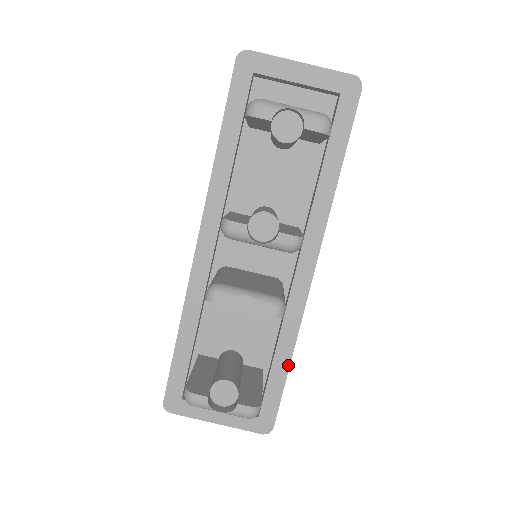
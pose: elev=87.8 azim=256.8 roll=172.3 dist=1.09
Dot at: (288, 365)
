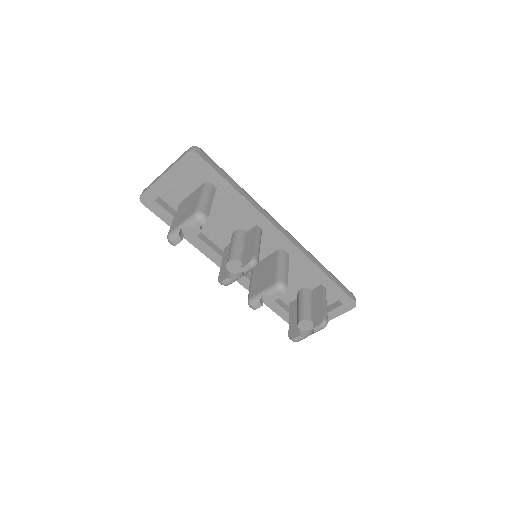
Dot at: (327, 277)
